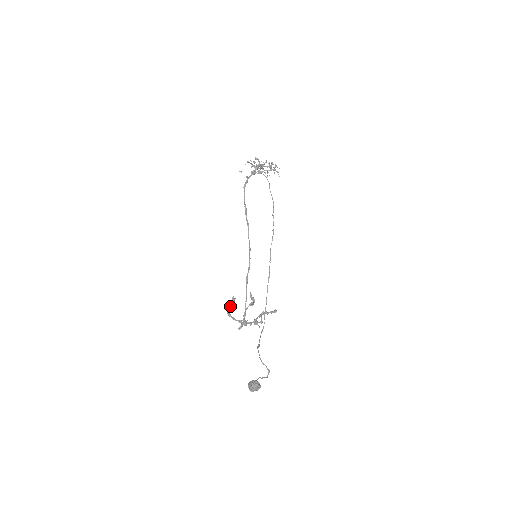
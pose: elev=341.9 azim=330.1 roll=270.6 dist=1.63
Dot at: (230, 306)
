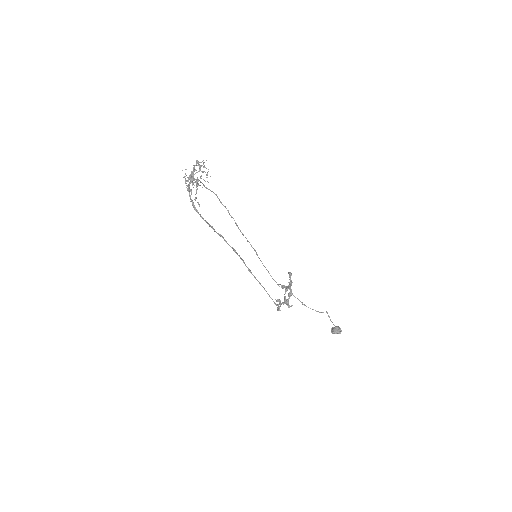
Dot at: occluded
